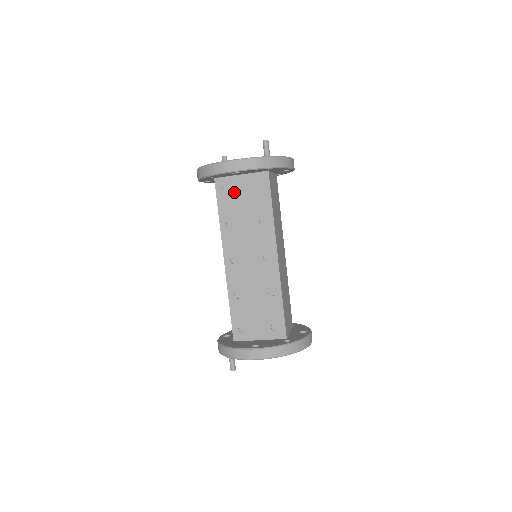
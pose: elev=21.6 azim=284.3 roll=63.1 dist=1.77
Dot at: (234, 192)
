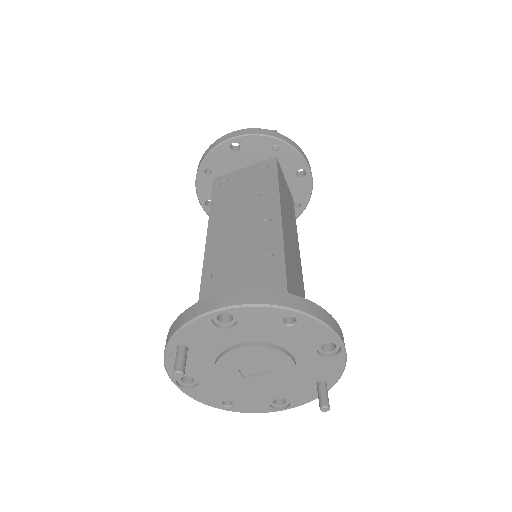
Dot at: (234, 181)
